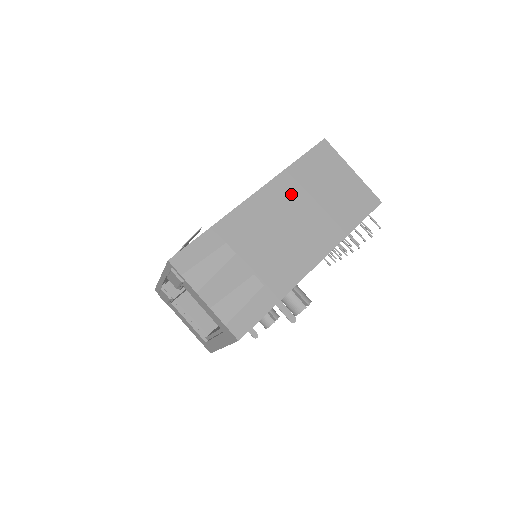
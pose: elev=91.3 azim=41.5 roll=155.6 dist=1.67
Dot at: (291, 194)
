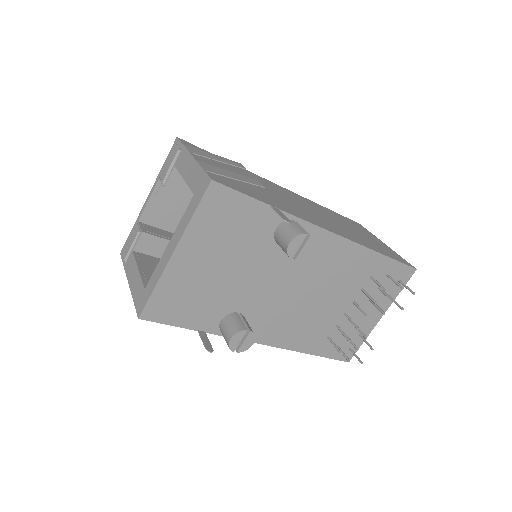
Dot at: (317, 208)
